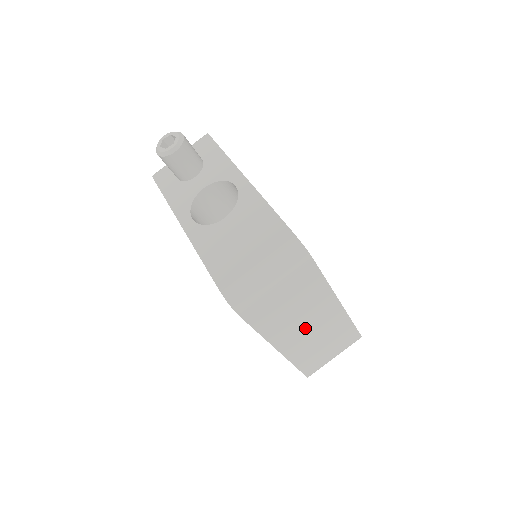
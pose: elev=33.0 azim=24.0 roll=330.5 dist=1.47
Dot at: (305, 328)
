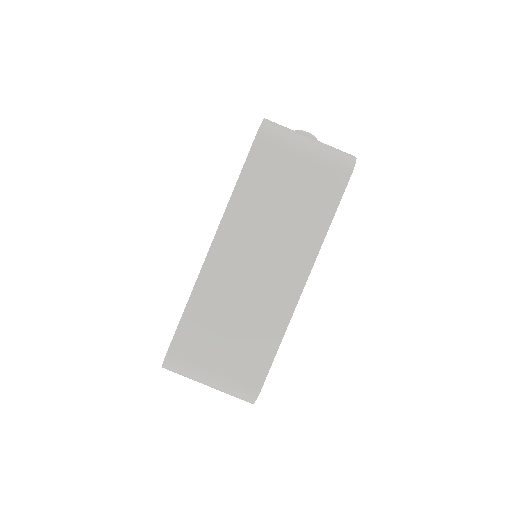
Dot at: (256, 258)
